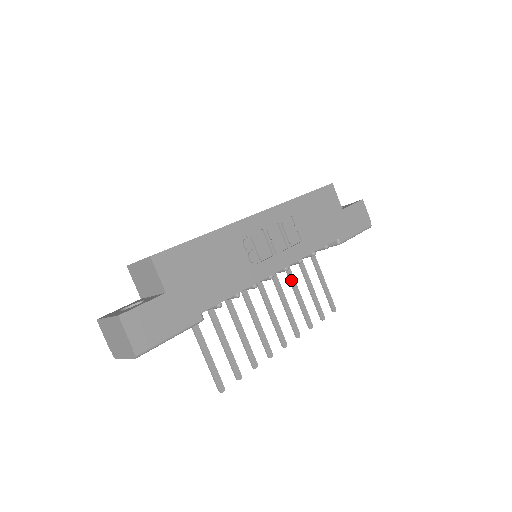
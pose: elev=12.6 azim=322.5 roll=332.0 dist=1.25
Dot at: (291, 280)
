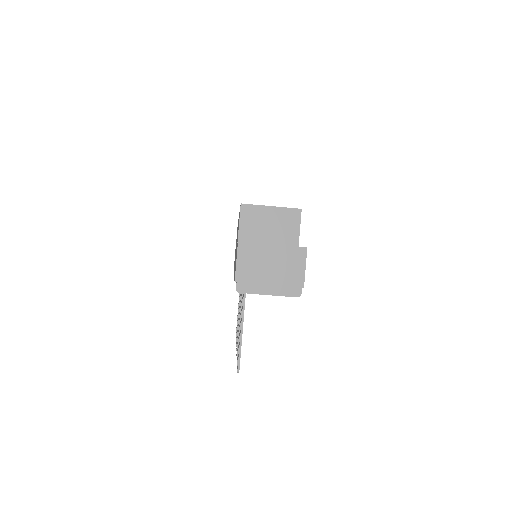
Dot at: occluded
